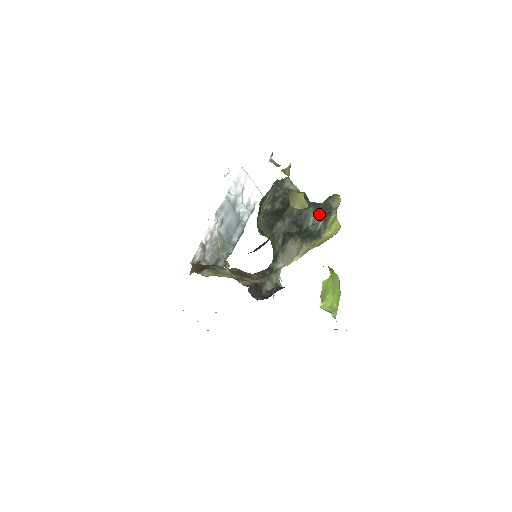
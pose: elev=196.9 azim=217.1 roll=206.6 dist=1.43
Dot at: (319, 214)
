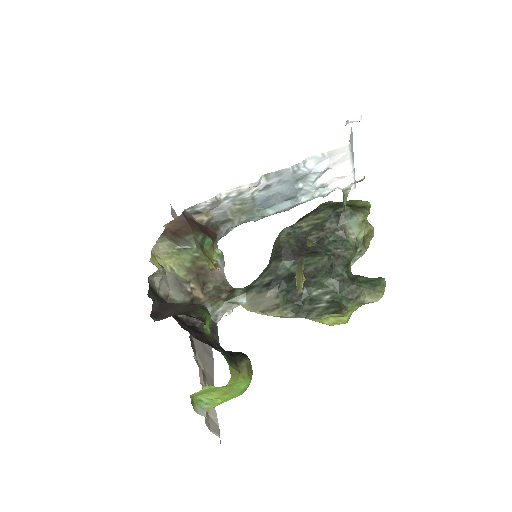
Dot at: (333, 294)
